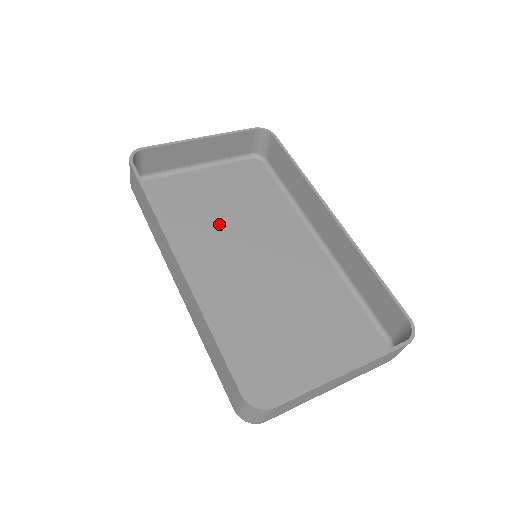
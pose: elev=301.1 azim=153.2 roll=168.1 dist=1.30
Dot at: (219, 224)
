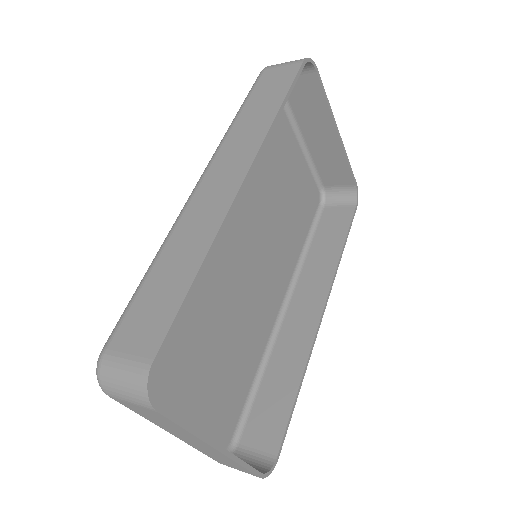
Dot at: (264, 194)
